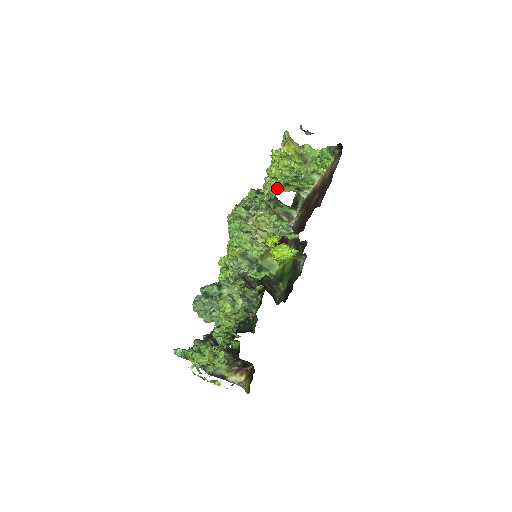
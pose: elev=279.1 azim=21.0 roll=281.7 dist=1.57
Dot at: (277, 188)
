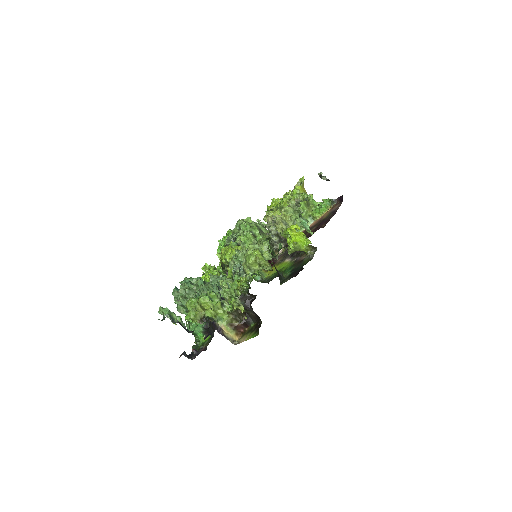
Dot at: (302, 198)
